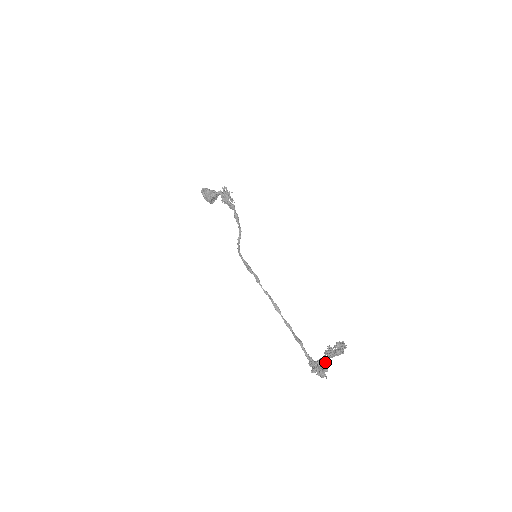
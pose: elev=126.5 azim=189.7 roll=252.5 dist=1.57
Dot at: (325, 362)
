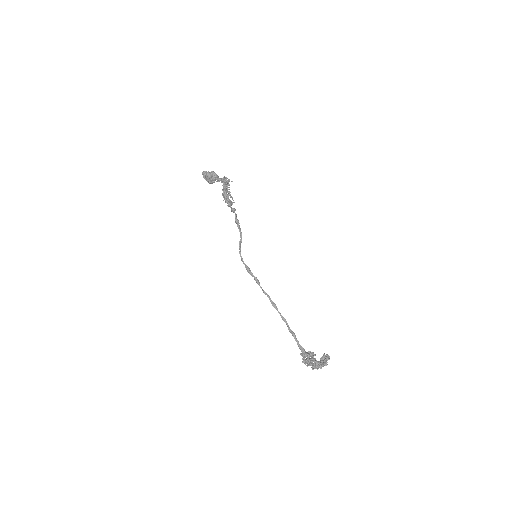
Dot at: (313, 355)
